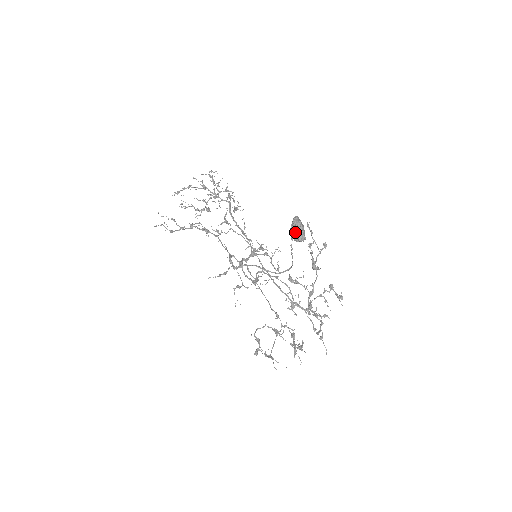
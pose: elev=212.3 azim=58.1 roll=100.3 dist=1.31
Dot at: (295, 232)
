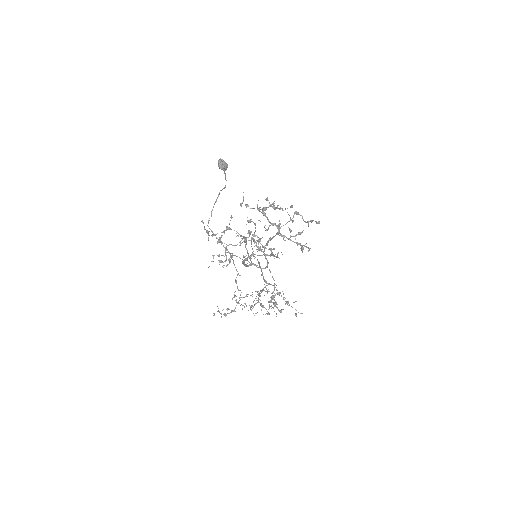
Dot at: occluded
